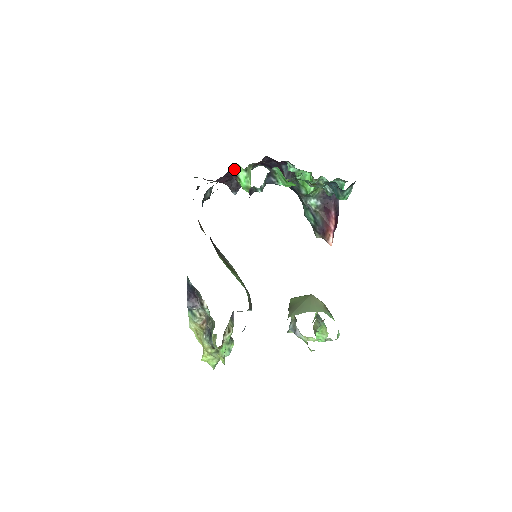
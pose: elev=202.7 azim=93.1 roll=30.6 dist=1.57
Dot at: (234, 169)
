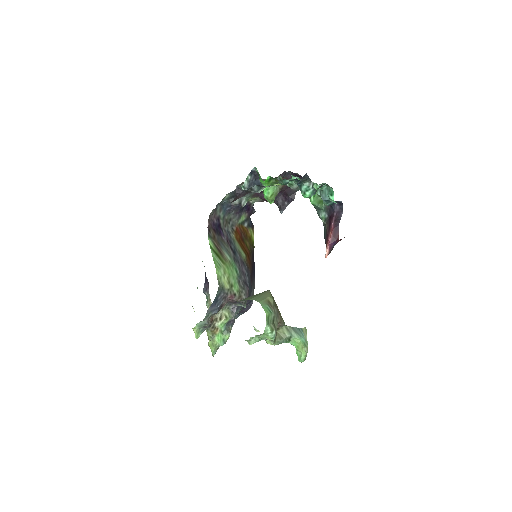
Dot at: occluded
